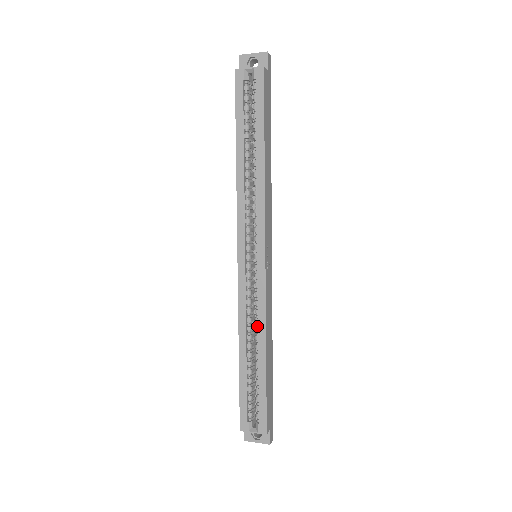
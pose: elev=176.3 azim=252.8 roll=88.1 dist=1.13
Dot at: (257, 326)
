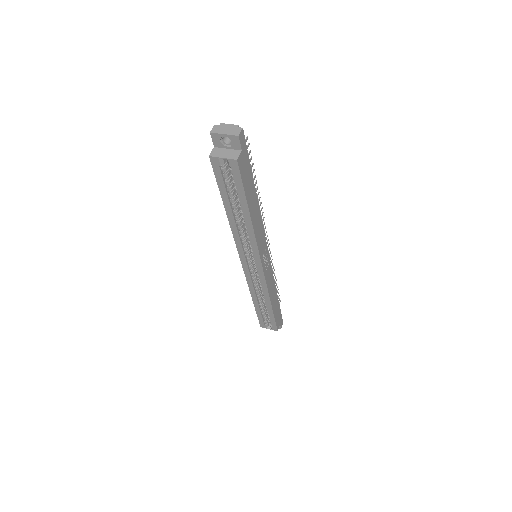
Dot at: (263, 293)
